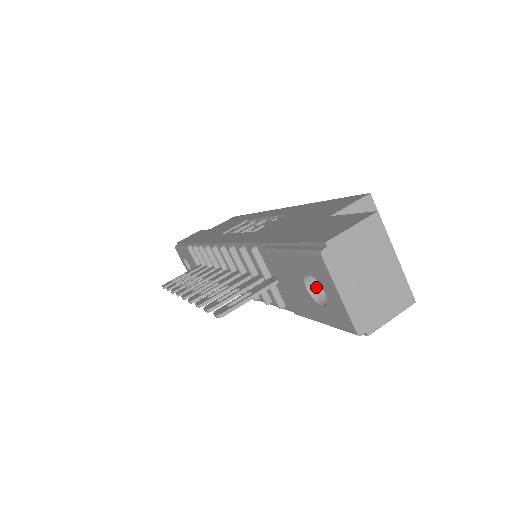
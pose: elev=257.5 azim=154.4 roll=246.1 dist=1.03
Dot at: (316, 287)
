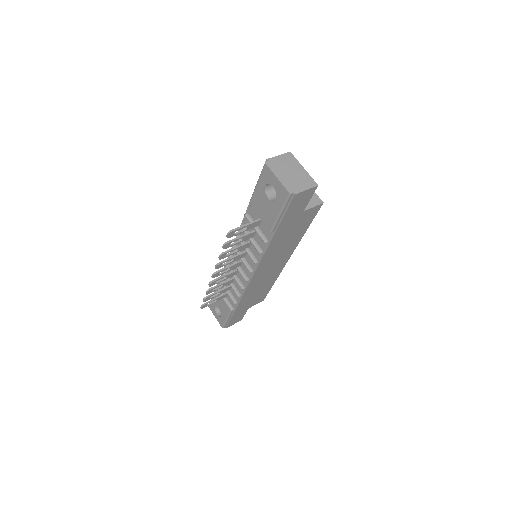
Dot at: (273, 198)
